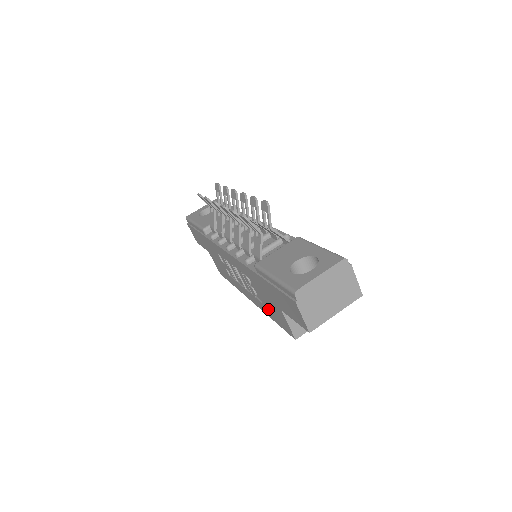
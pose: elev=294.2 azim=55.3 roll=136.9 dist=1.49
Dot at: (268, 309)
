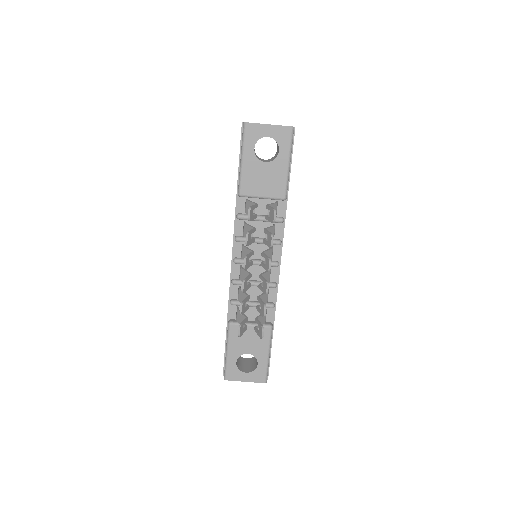
Dot at: occluded
